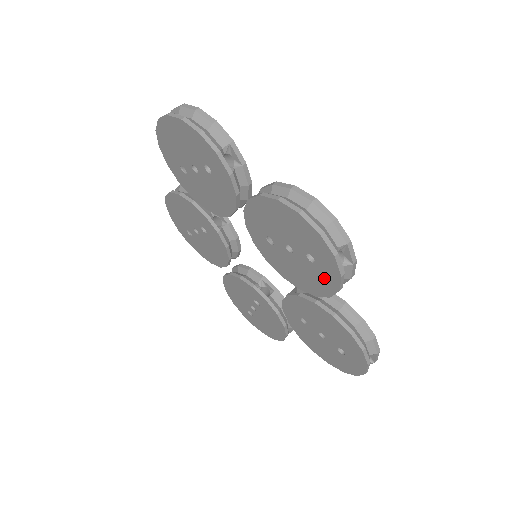
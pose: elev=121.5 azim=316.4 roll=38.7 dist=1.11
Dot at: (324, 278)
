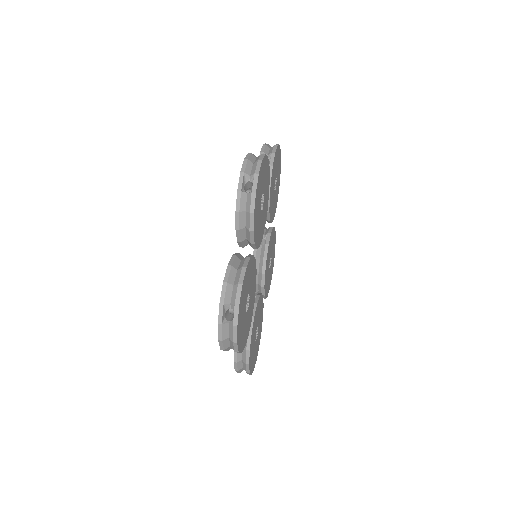
Dot at: occluded
